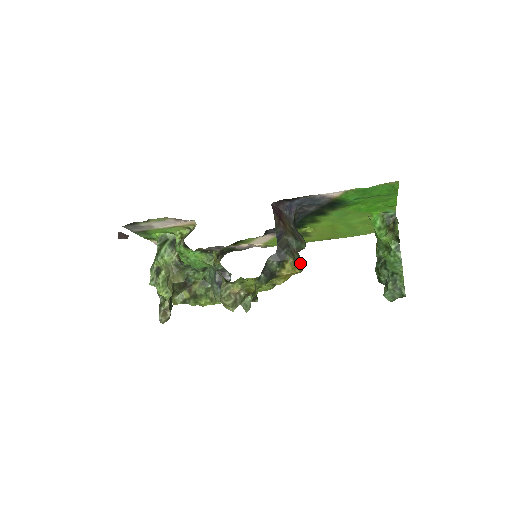
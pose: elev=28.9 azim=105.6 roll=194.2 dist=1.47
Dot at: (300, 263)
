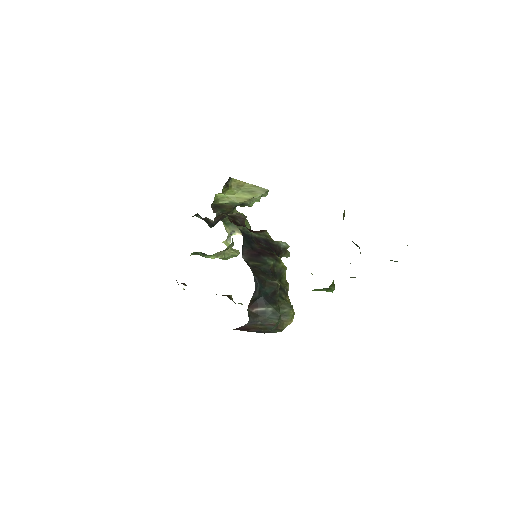
Dot at: (288, 315)
